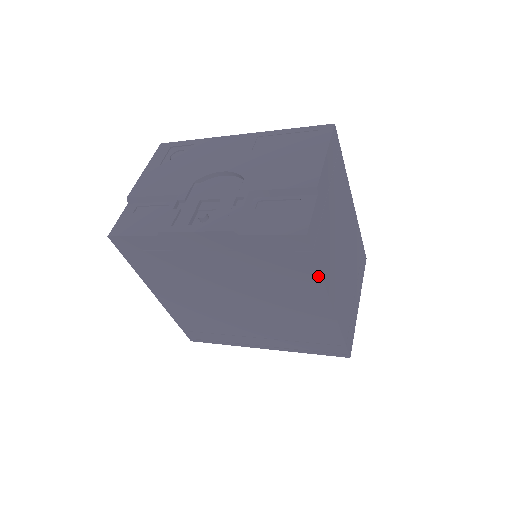
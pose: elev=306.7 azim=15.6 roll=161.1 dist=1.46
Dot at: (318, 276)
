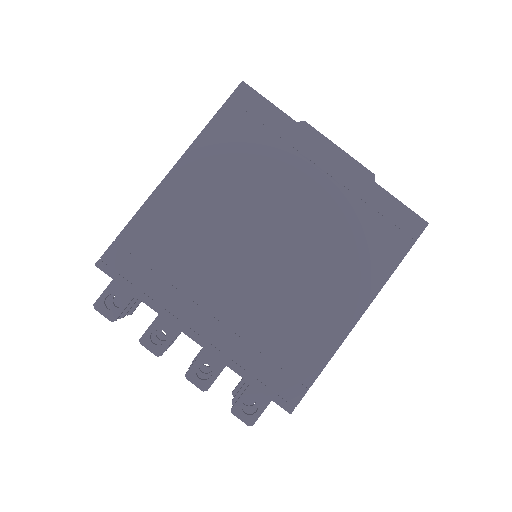
Dot at: (390, 271)
